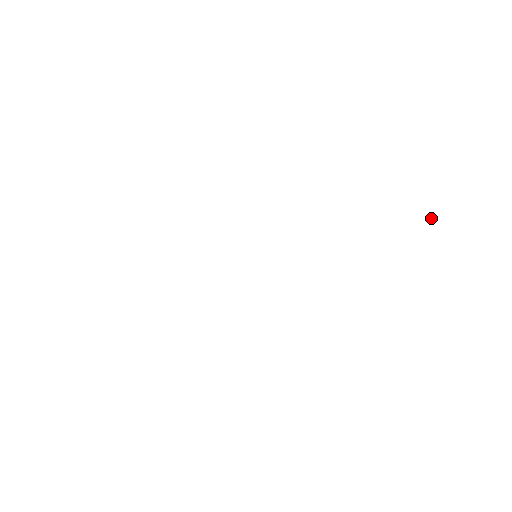
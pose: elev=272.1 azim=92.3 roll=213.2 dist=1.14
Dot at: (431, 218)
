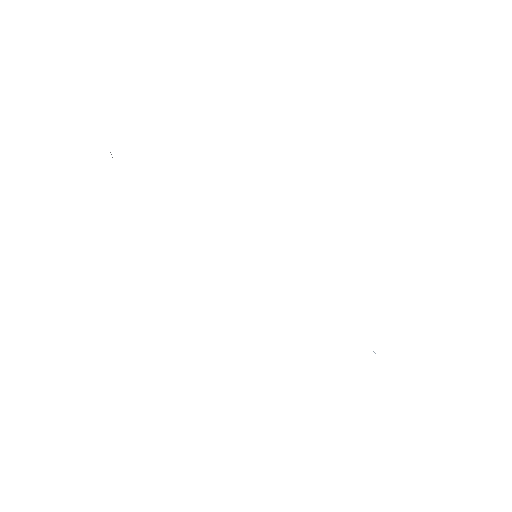
Dot at: occluded
